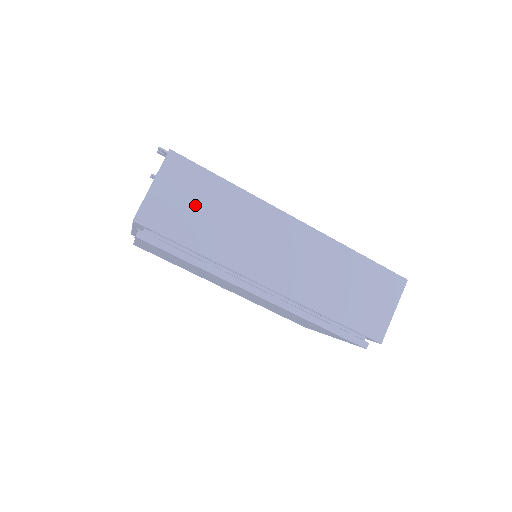
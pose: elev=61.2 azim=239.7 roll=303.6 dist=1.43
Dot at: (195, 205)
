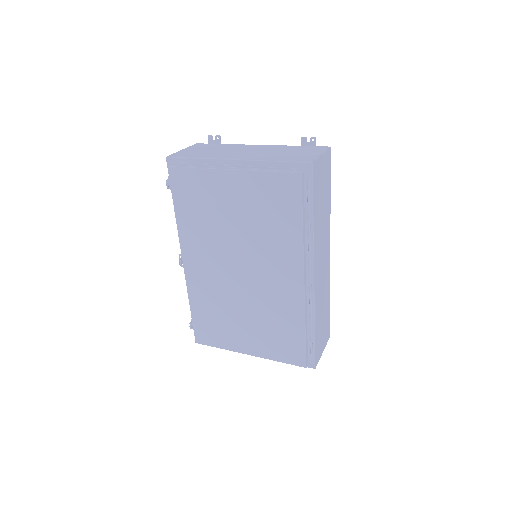
Dot at: (323, 190)
